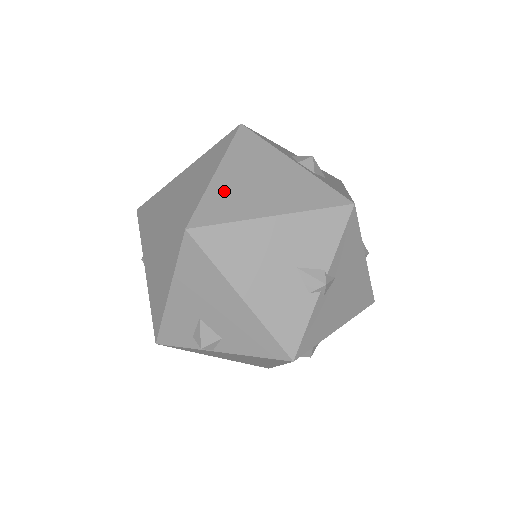
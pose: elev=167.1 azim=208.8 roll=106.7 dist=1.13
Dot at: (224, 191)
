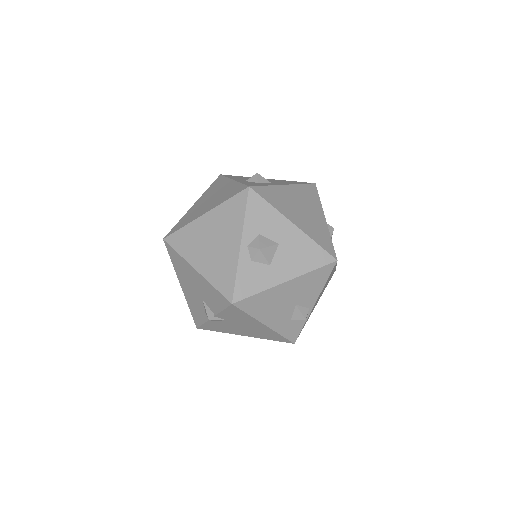
Dot at: (194, 232)
